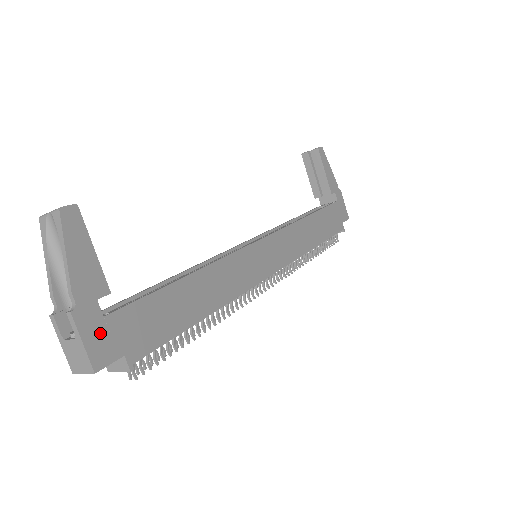
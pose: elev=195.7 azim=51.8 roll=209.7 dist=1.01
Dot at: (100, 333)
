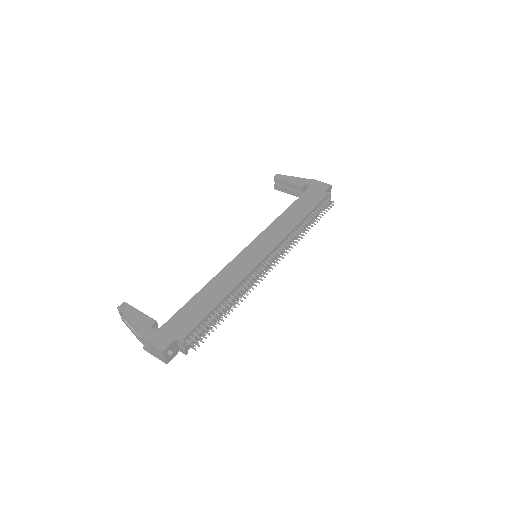
Dot at: (158, 337)
